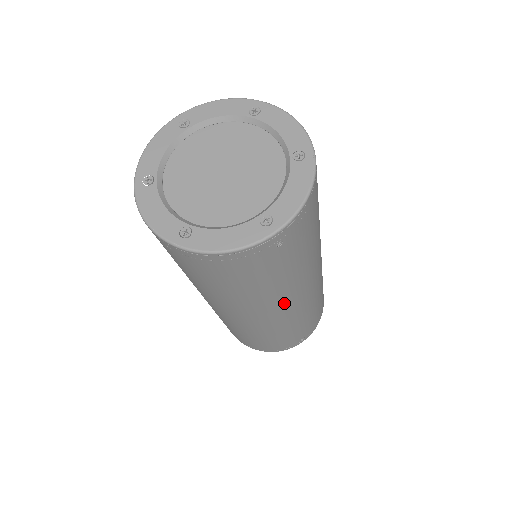
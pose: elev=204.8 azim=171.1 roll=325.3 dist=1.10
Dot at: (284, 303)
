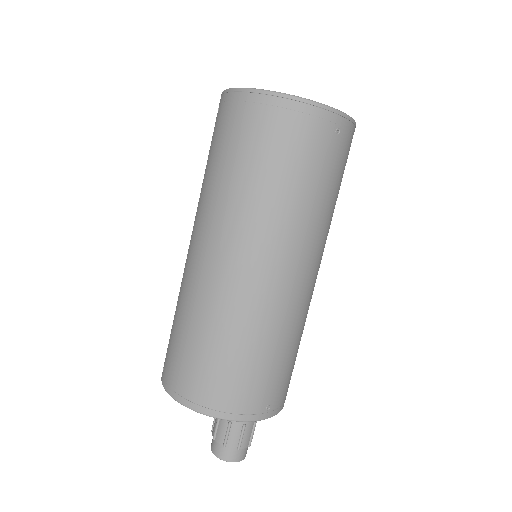
Dot at: (299, 254)
